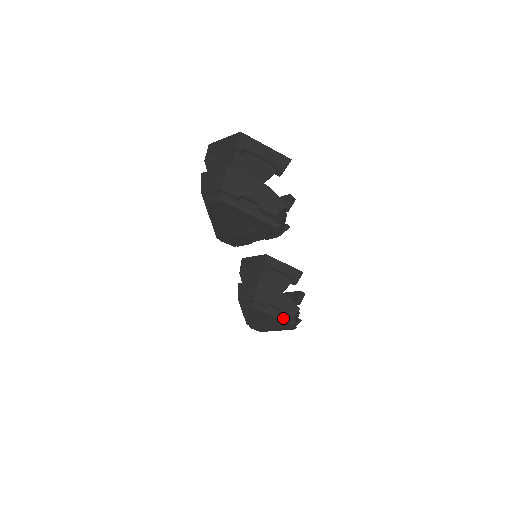
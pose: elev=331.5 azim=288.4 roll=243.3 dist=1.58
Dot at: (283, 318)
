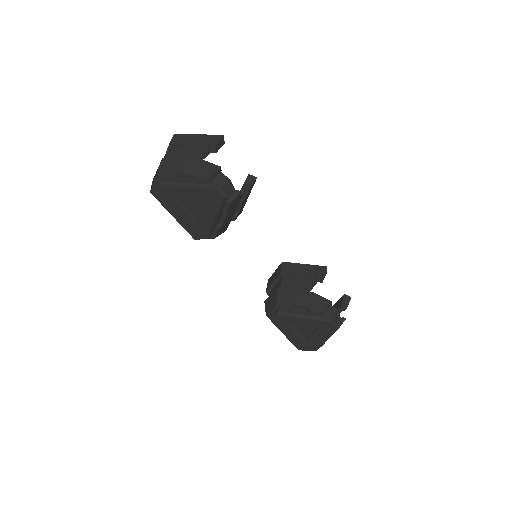
Dot at: (315, 317)
